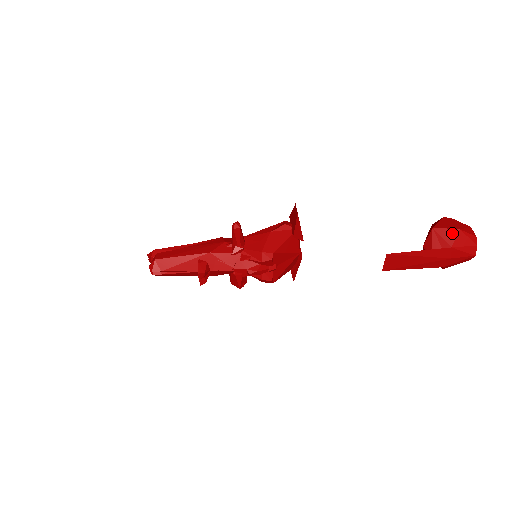
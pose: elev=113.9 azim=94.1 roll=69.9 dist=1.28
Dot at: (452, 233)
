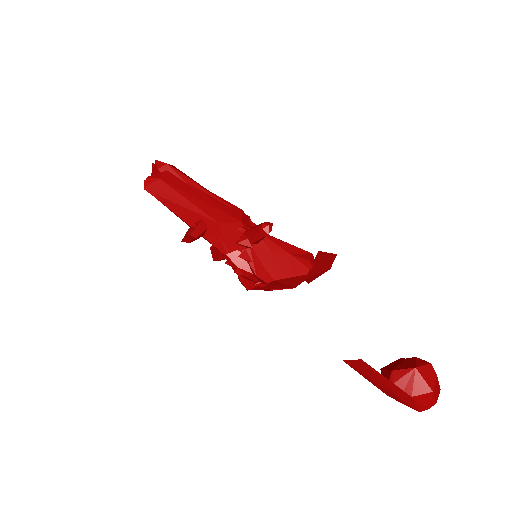
Dot at: (424, 388)
